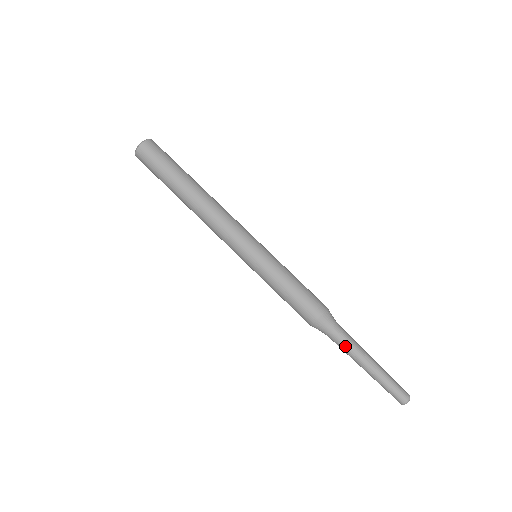
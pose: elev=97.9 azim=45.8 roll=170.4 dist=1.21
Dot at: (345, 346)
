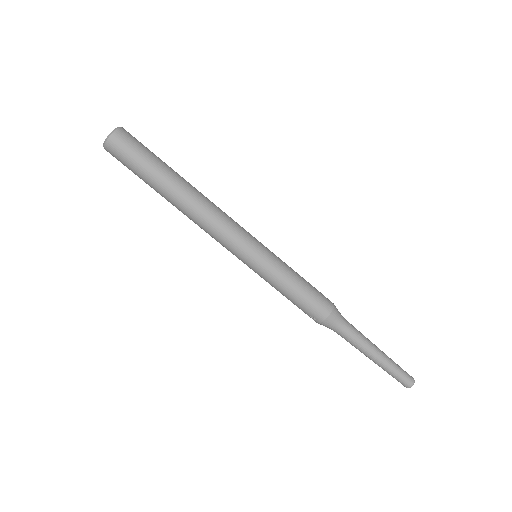
Dot at: occluded
